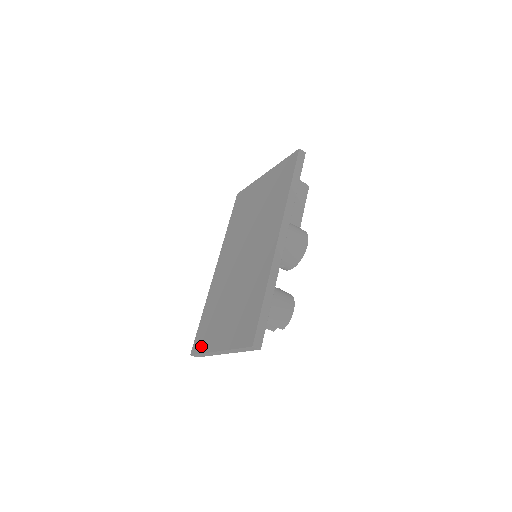
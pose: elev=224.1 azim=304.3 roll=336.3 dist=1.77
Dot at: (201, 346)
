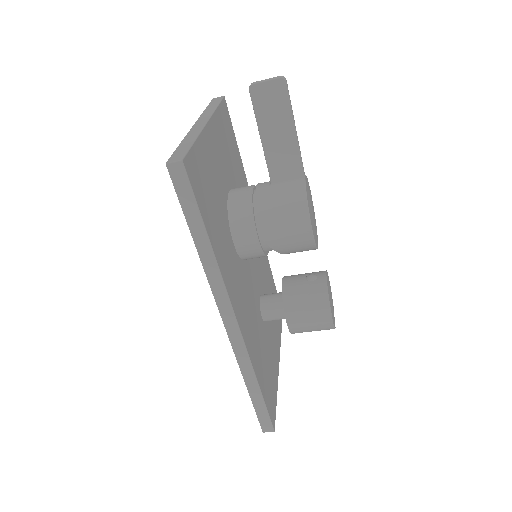
Dot at: occluded
